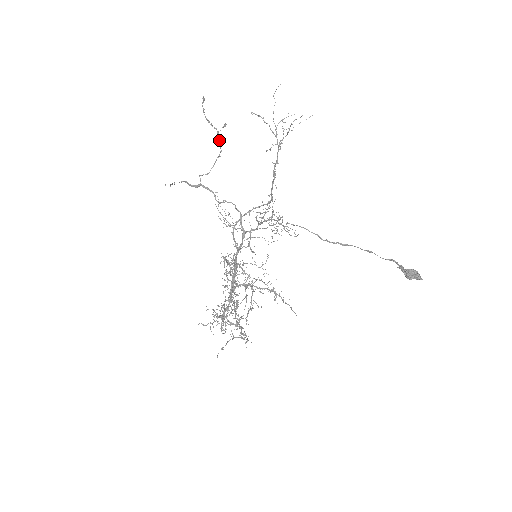
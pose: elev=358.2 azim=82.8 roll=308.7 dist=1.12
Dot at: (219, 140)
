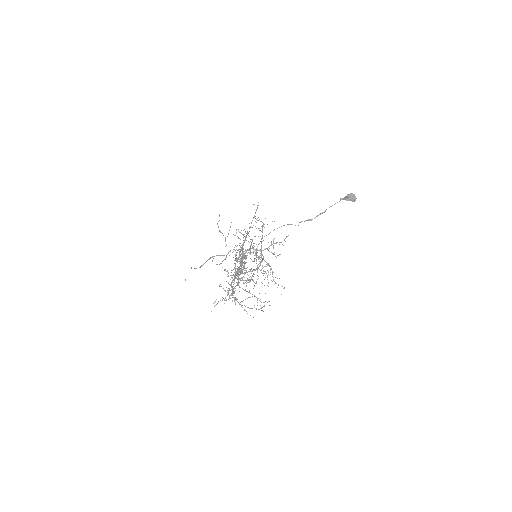
Dot at: occluded
